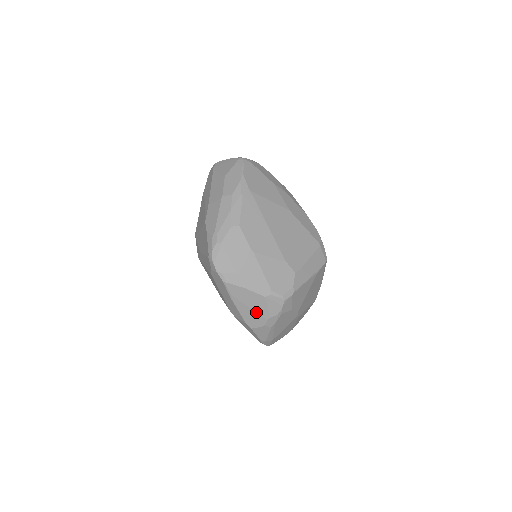
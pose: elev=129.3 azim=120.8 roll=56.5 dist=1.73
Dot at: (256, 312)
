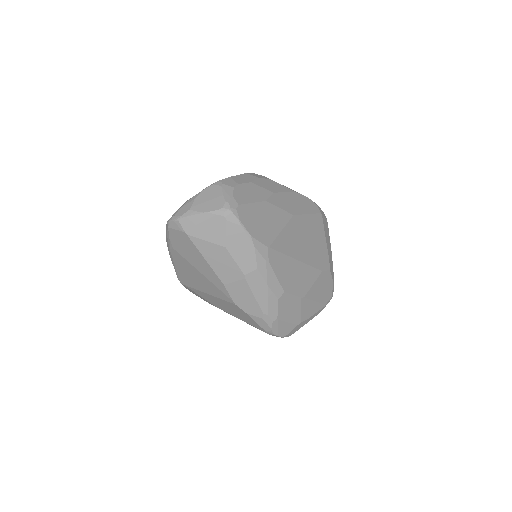
Dot at: occluded
